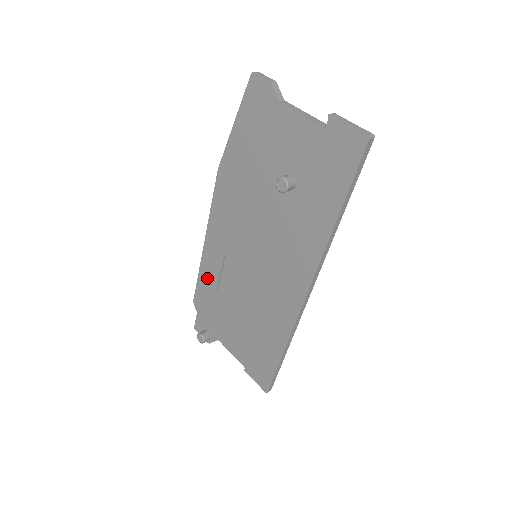
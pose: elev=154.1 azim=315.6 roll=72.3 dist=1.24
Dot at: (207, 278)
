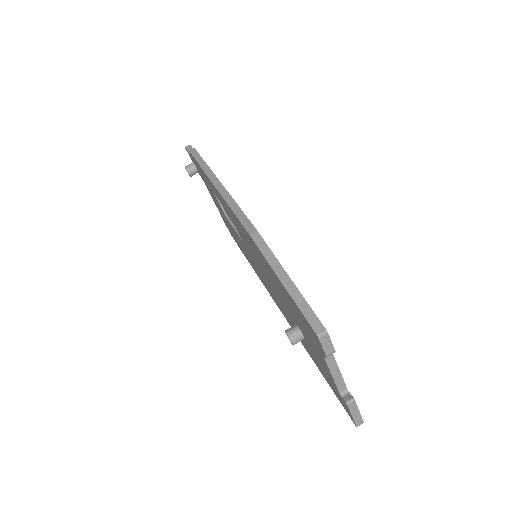
Dot at: (208, 181)
